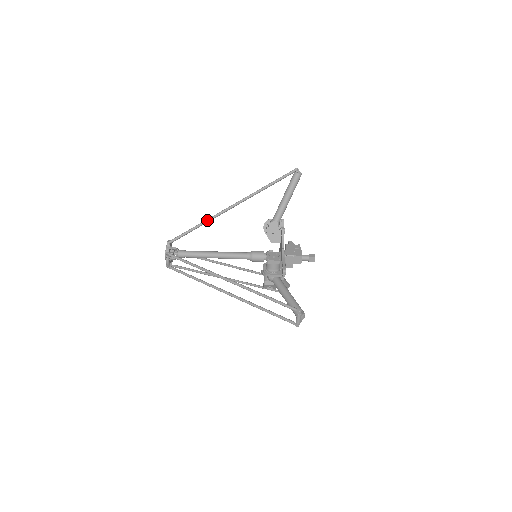
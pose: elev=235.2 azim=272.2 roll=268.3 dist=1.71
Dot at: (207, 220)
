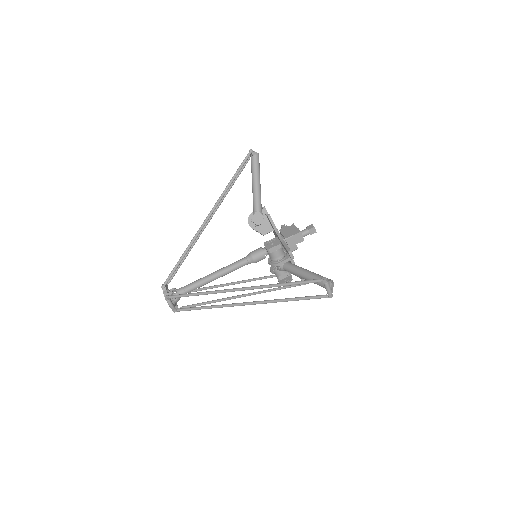
Dot at: (189, 244)
